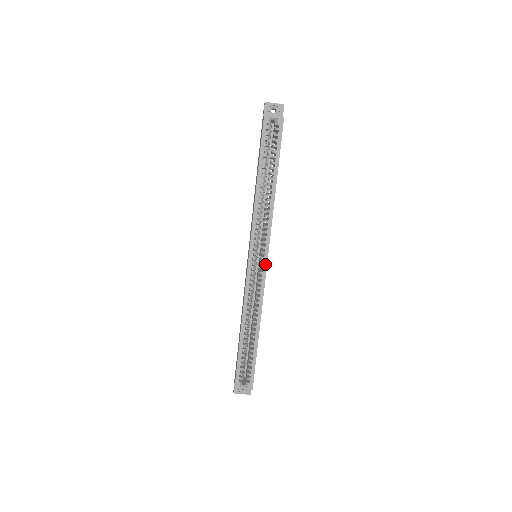
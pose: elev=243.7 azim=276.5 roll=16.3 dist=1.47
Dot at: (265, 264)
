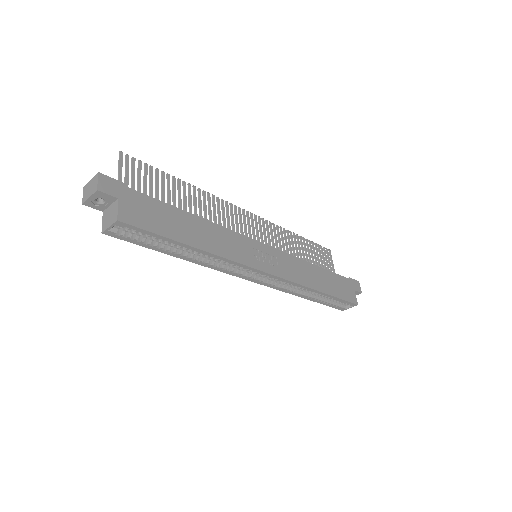
Dot at: (269, 275)
